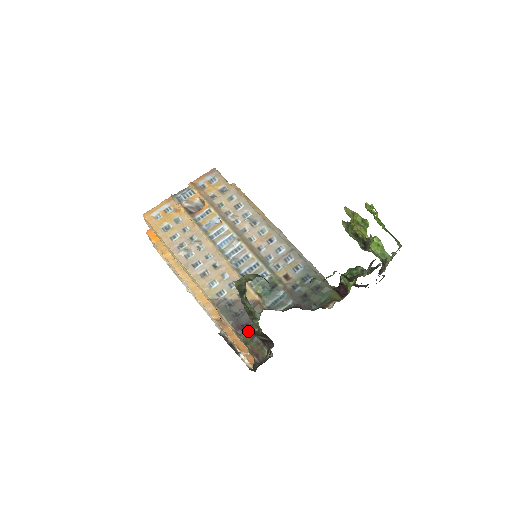
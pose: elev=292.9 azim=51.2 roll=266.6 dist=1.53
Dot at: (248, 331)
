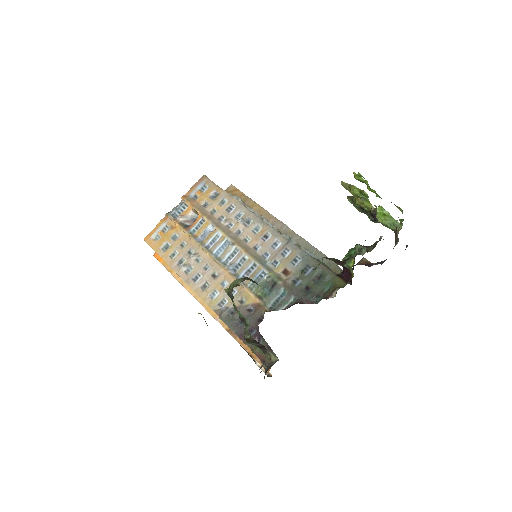
Dot at: (252, 337)
